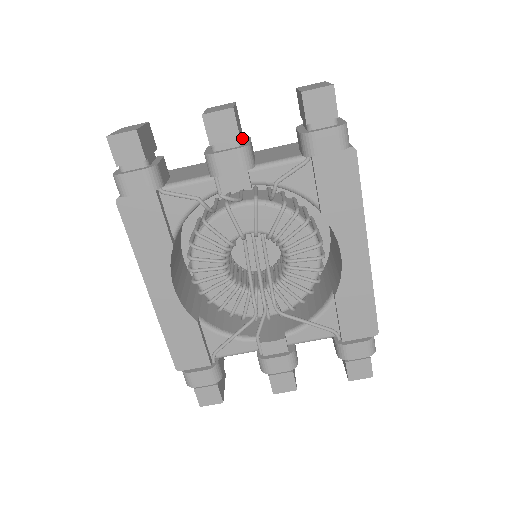
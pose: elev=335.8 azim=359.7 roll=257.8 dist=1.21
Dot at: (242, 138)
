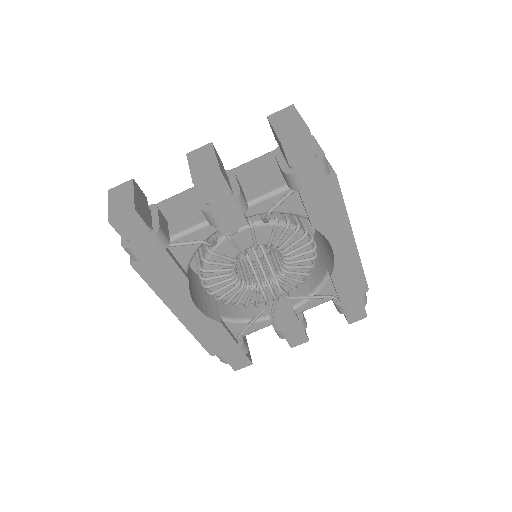
Dot at: (227, 177)
